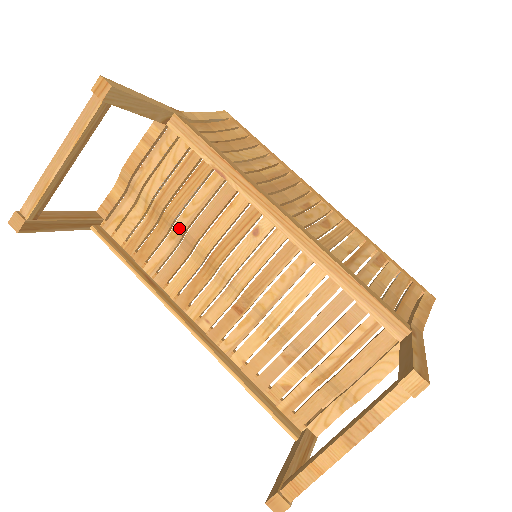
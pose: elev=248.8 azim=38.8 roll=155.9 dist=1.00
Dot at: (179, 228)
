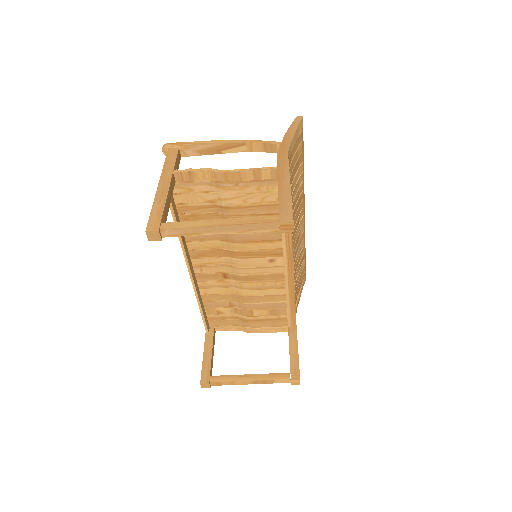
Dot at: occluded
